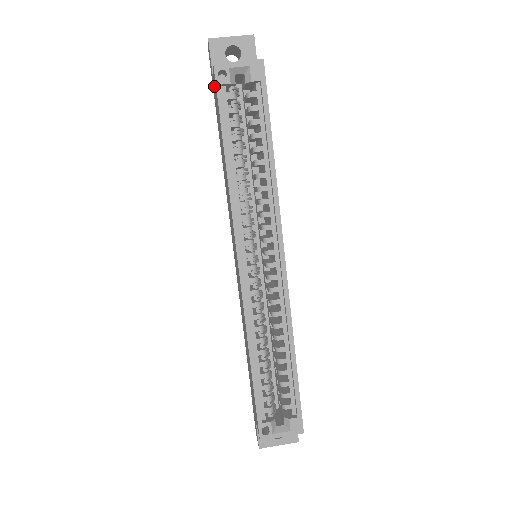
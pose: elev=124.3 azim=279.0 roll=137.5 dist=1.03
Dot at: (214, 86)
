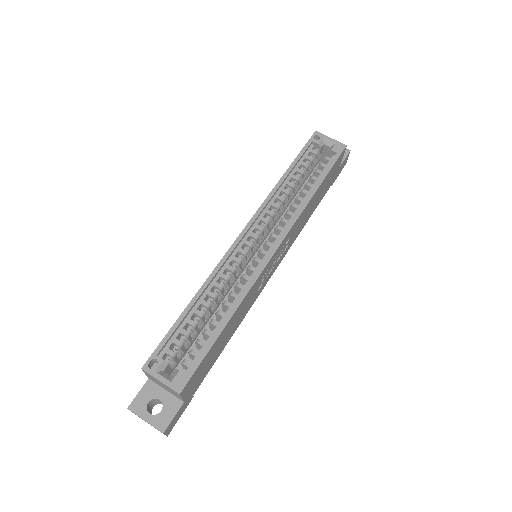
Dot at: occluded
